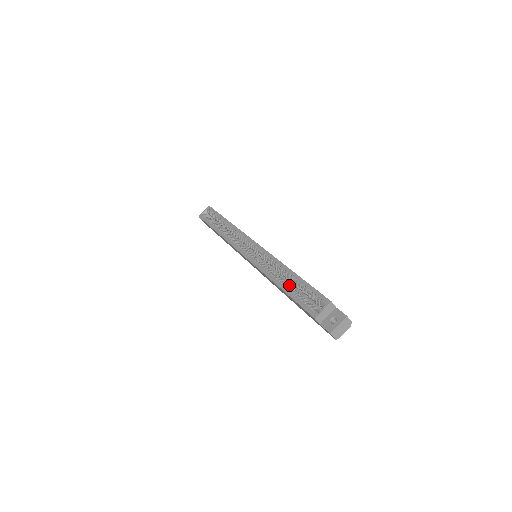
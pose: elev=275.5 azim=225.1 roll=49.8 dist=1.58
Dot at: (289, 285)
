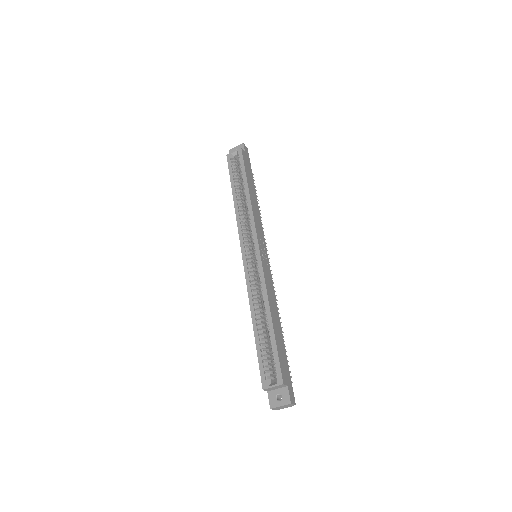
Dot at: (263, 328)
